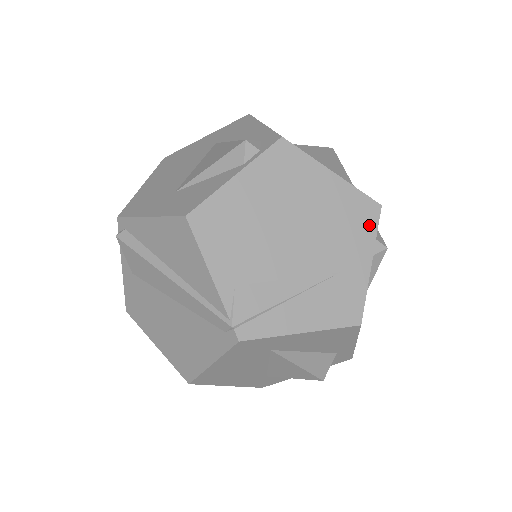
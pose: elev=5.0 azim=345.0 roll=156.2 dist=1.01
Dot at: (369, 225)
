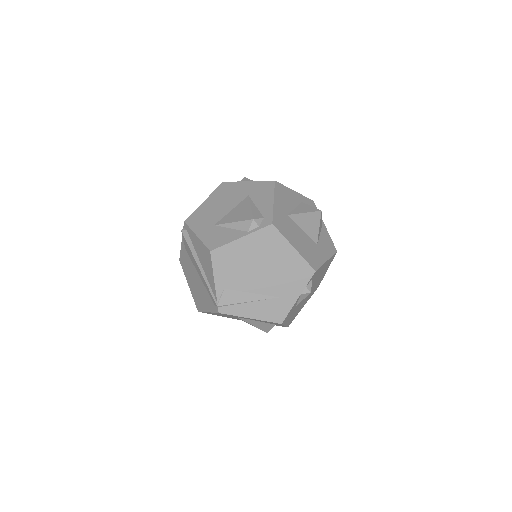
Dot at: (304, 279)
